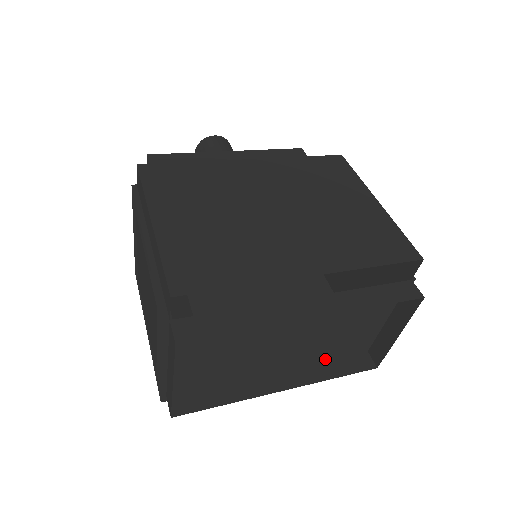
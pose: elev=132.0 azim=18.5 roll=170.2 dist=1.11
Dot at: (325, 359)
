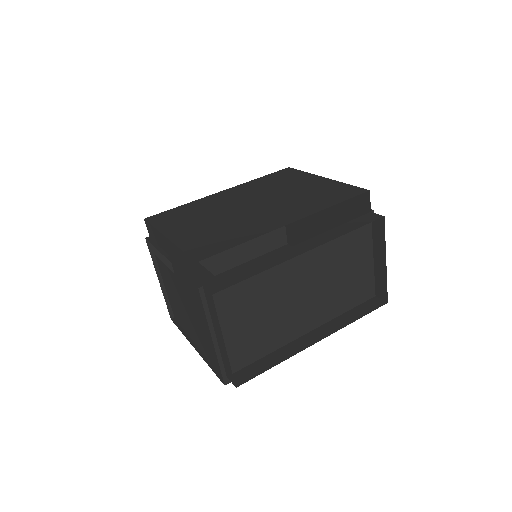
Dot at: (343, 311)
